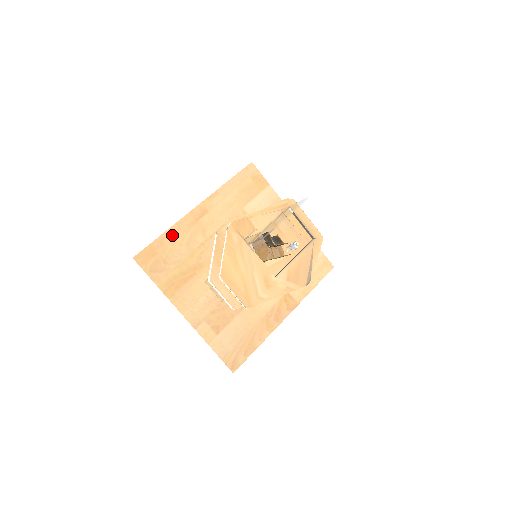
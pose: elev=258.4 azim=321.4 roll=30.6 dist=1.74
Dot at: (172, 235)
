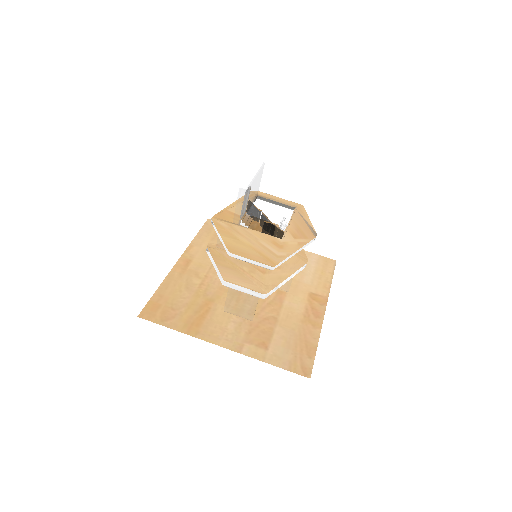
Dot at: (167, 287)
